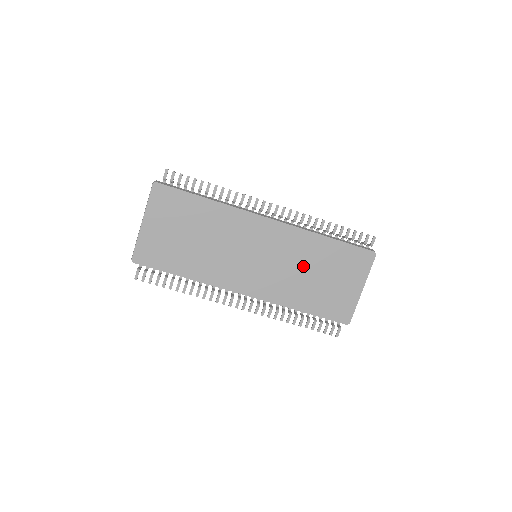
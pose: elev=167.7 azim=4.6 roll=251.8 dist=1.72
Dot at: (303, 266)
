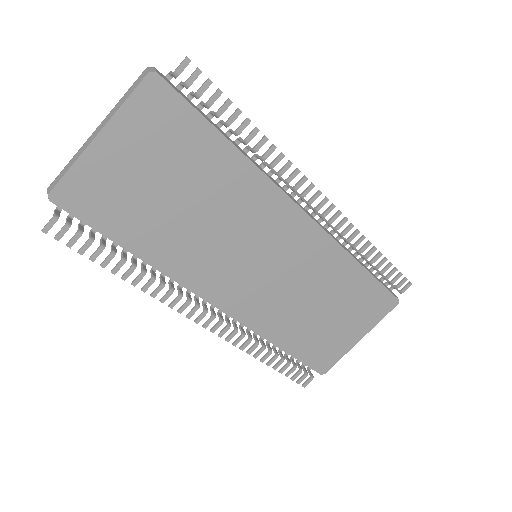
Dot at: (311, 291)
